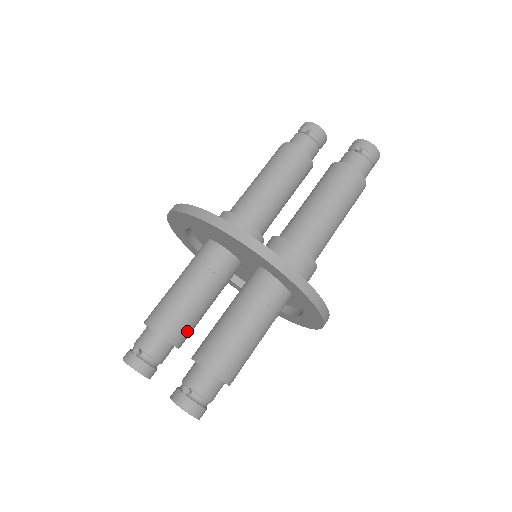
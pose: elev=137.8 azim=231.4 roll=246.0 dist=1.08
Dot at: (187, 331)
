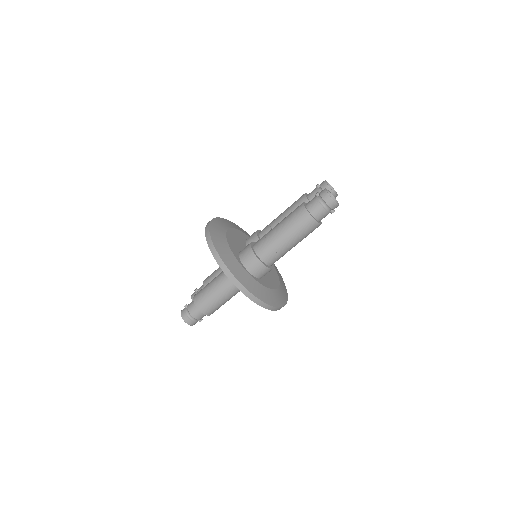
Dot at: occluded
